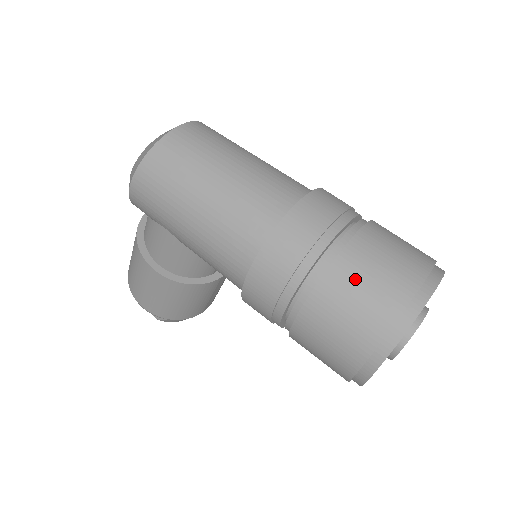
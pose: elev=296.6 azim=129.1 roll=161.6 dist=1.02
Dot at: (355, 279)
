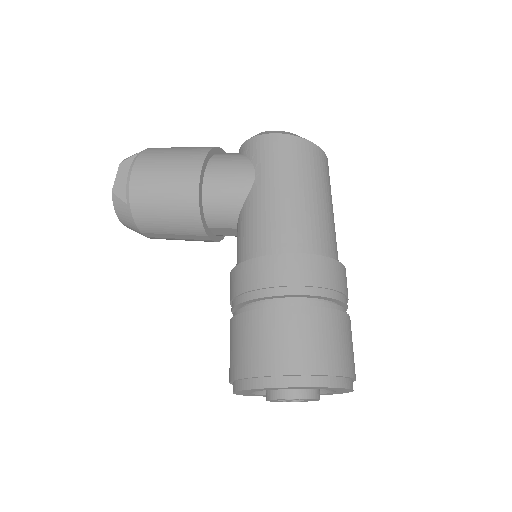
Dot at: (339, 331)
